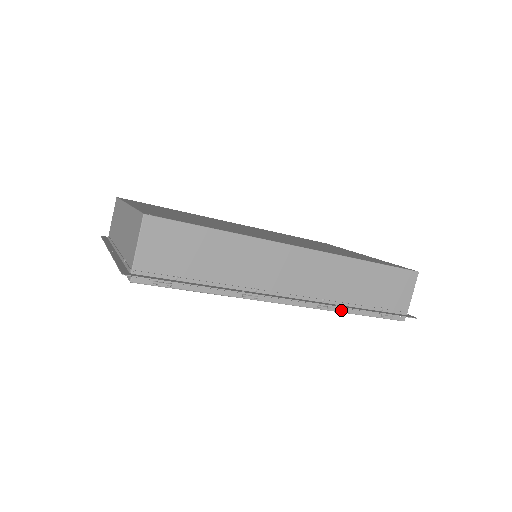
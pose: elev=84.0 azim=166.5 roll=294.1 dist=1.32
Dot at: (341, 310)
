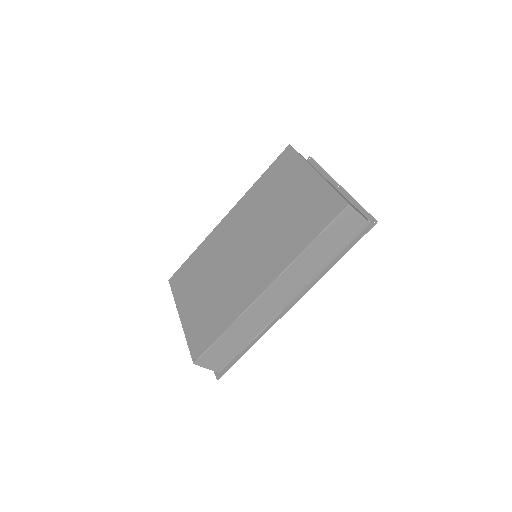
Dot at: (324, 272)
